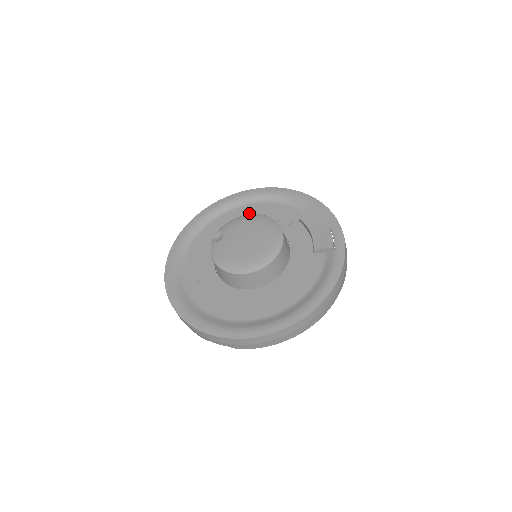
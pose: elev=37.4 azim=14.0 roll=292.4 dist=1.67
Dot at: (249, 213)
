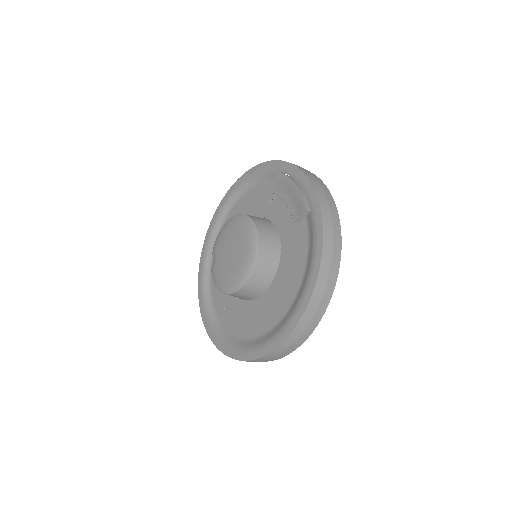
Dot at: (238, 213)
